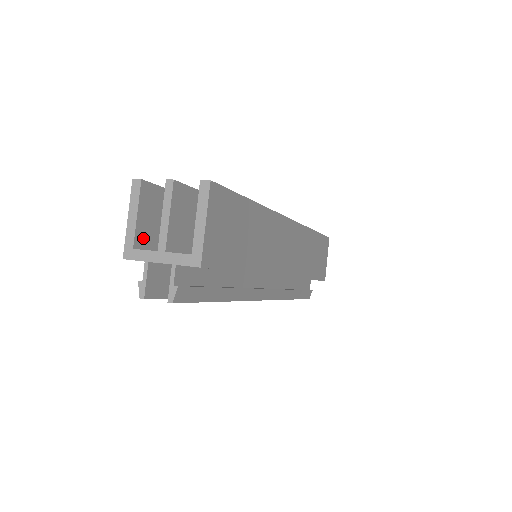
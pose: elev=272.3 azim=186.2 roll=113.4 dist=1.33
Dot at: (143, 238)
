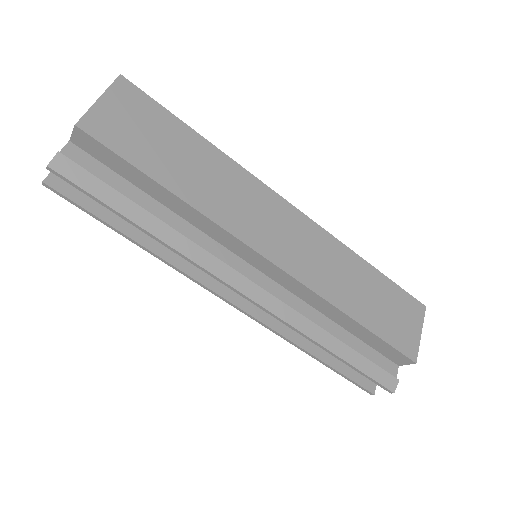
Dot at: occluded
